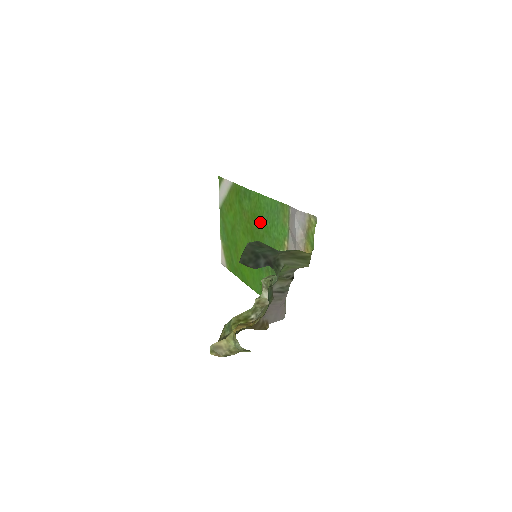
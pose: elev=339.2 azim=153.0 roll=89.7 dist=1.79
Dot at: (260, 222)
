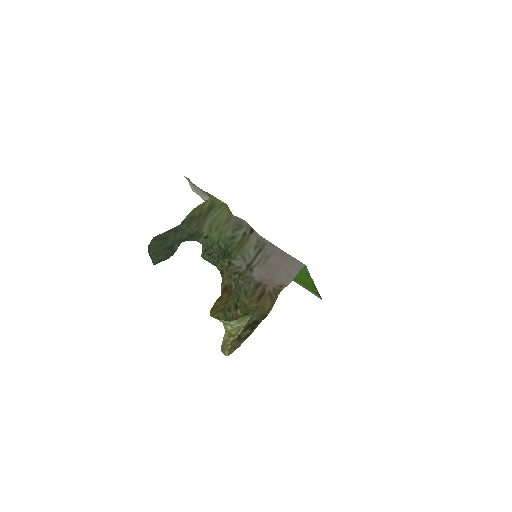
Dot at: occluded
